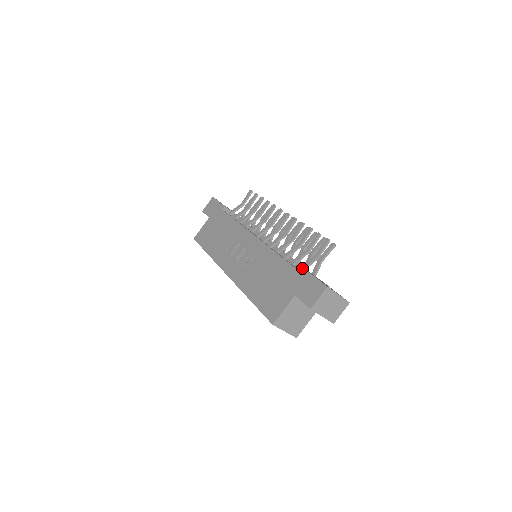
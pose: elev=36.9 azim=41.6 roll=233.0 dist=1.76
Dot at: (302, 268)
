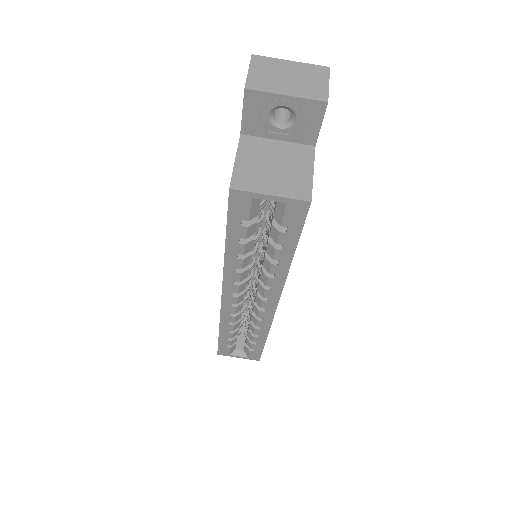
Dot at: occluded
